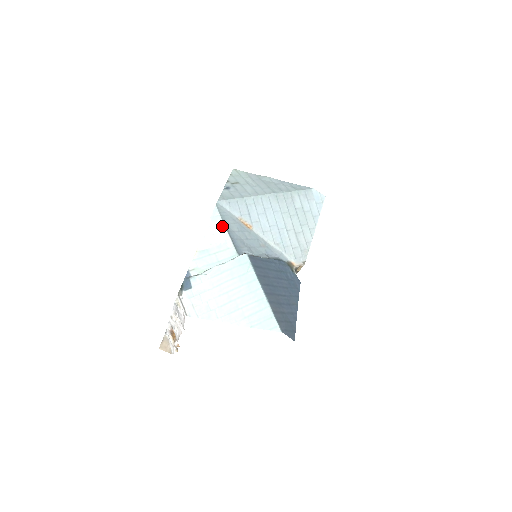
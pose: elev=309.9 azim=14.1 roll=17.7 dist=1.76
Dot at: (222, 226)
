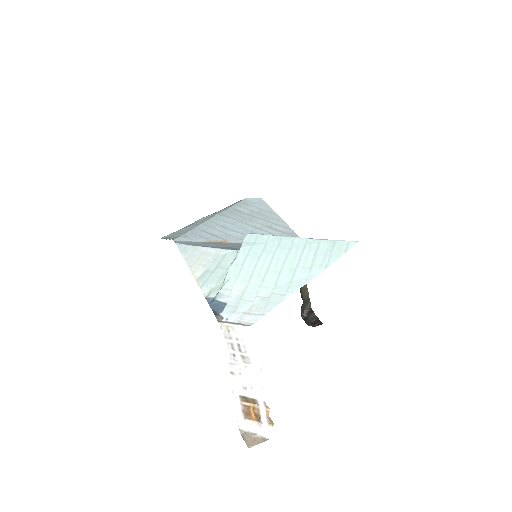
Dot at: (199, 249)
